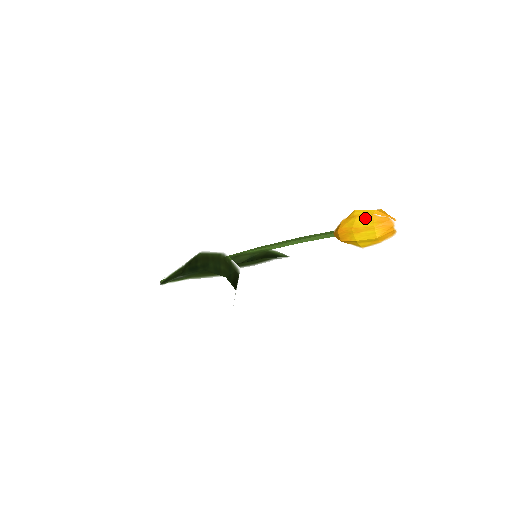
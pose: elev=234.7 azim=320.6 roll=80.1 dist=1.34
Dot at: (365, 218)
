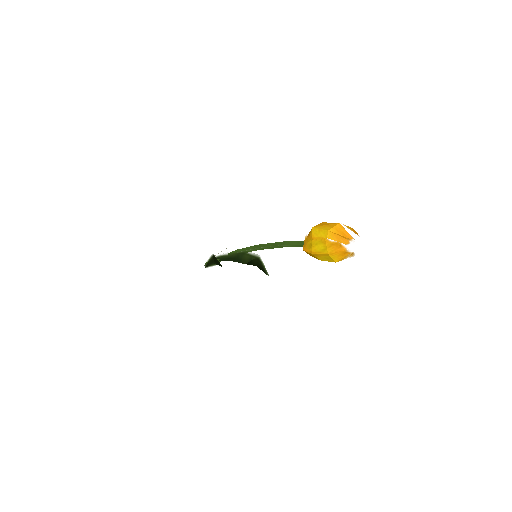
Dot at: (319, 242)
